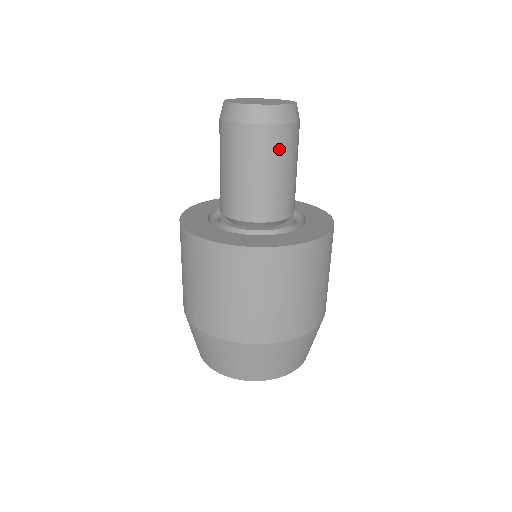
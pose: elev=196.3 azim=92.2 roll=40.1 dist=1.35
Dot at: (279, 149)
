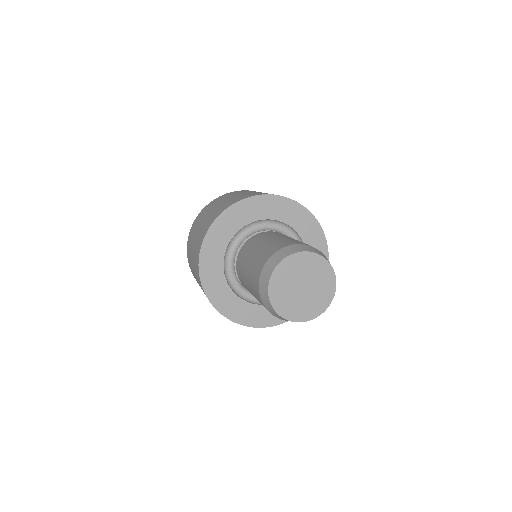
Dot at: occluded
